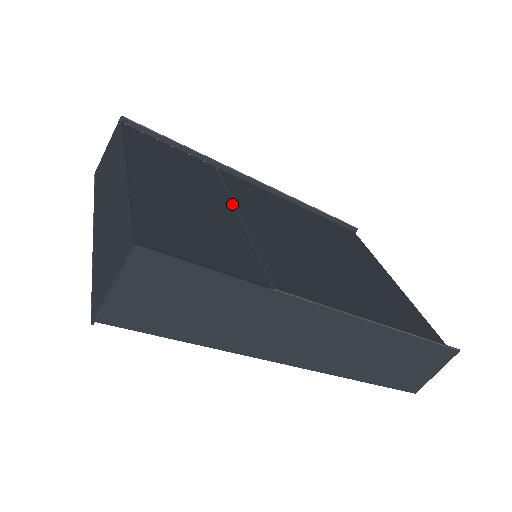
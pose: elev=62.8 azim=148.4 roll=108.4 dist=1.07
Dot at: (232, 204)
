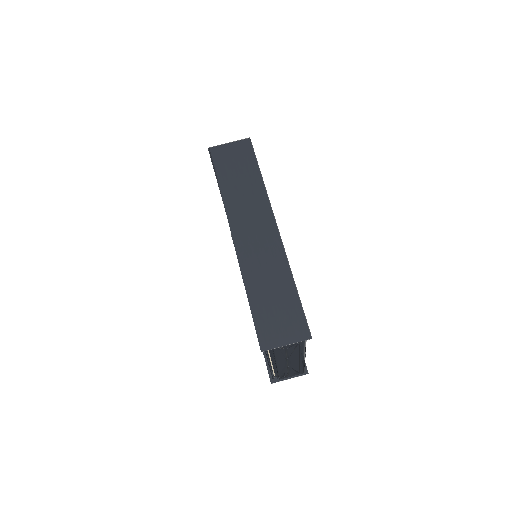
Dot at: occluded
